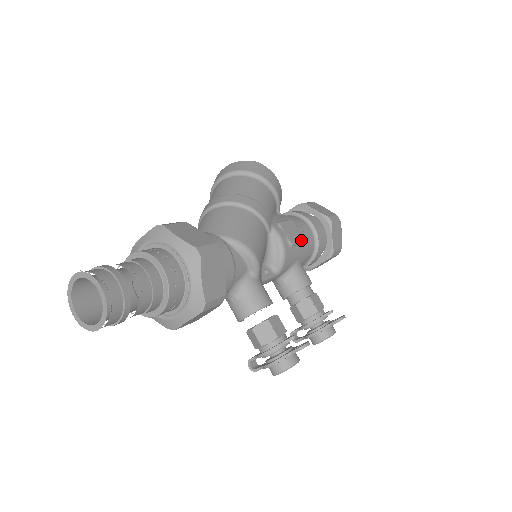
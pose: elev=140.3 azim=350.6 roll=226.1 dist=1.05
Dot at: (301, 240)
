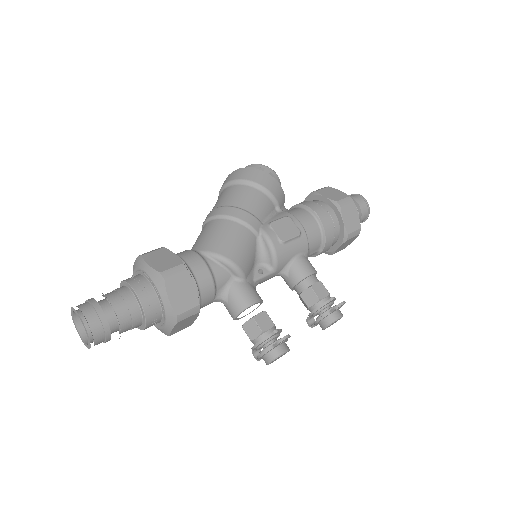
Dot at: (296, 234)
